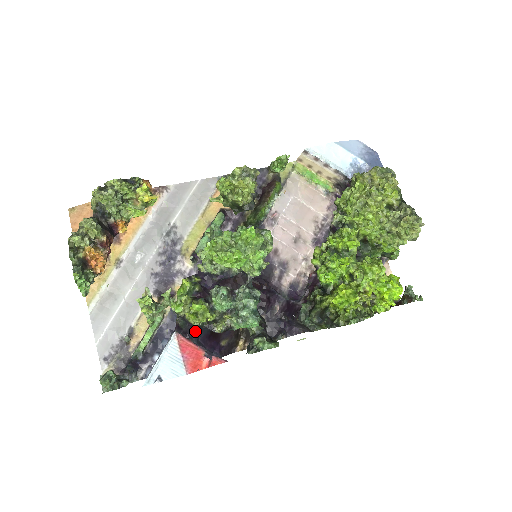
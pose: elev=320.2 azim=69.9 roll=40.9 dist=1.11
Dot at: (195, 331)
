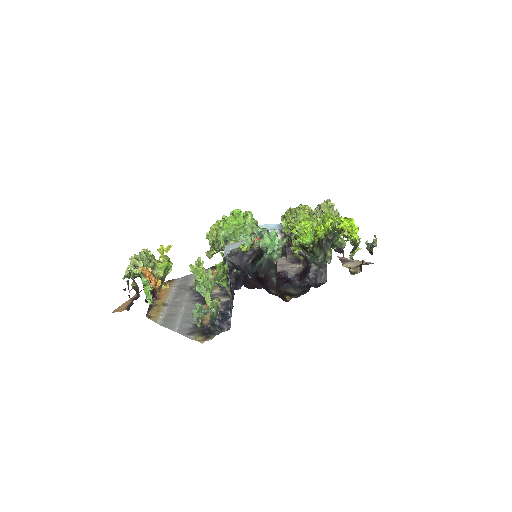
Dot at: (243, 271)
